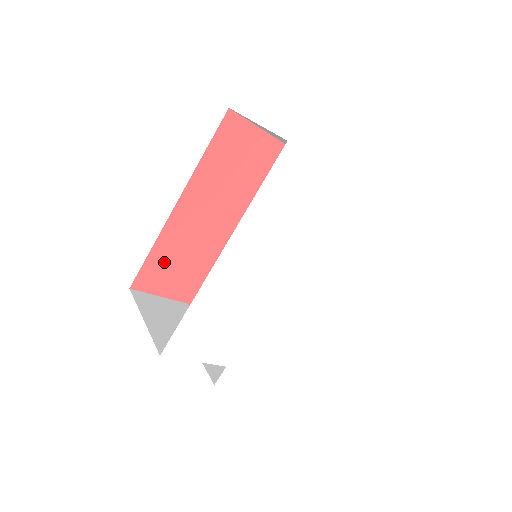
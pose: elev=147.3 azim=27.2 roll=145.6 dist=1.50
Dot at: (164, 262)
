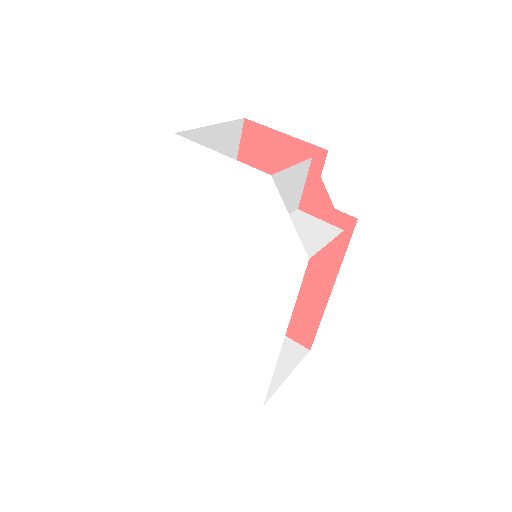
Dot at: occluded
